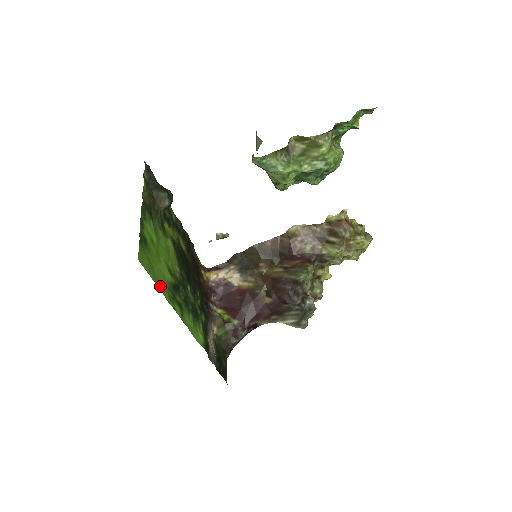
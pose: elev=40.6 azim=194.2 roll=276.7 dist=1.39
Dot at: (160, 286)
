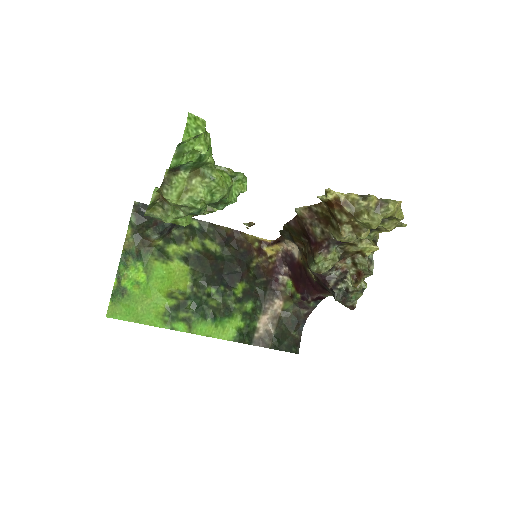
Dot at: (146, 320)
